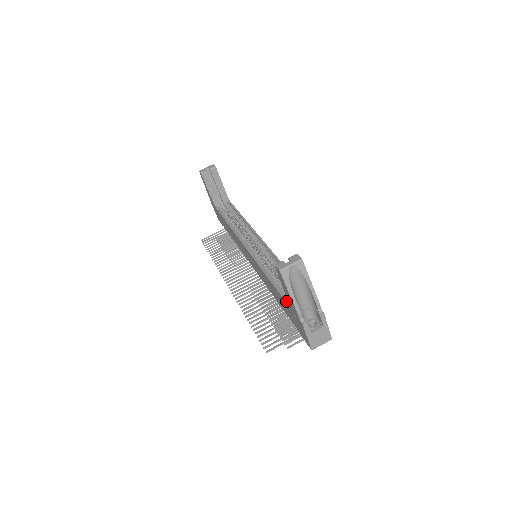
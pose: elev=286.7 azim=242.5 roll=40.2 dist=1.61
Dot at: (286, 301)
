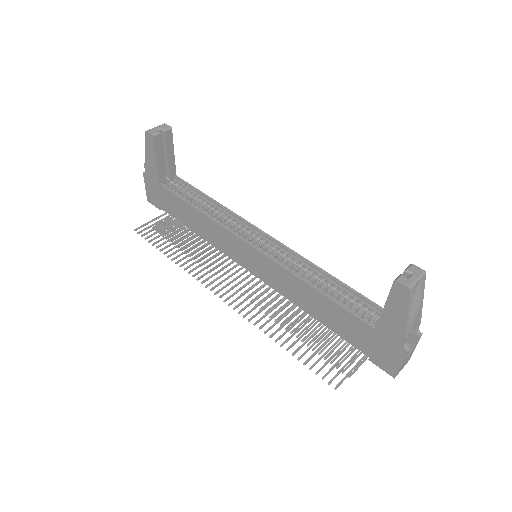
Dot at: (364, 321)
